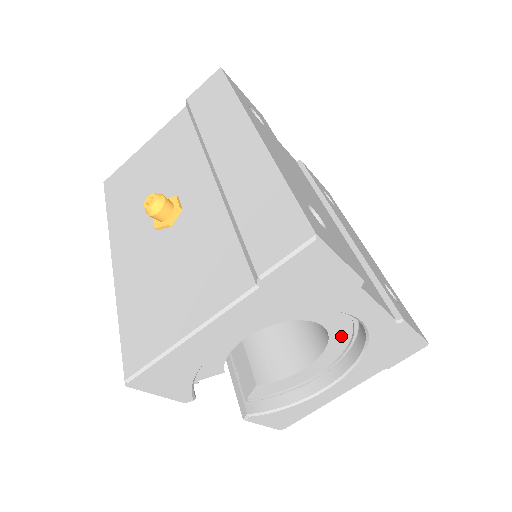
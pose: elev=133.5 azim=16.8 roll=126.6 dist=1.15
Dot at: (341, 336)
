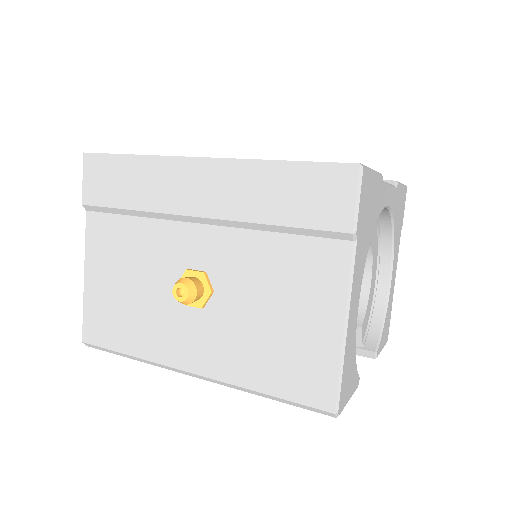
Dot at: (374, 235)
